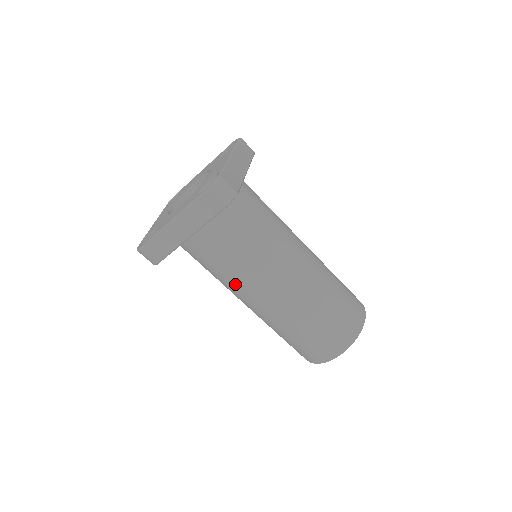
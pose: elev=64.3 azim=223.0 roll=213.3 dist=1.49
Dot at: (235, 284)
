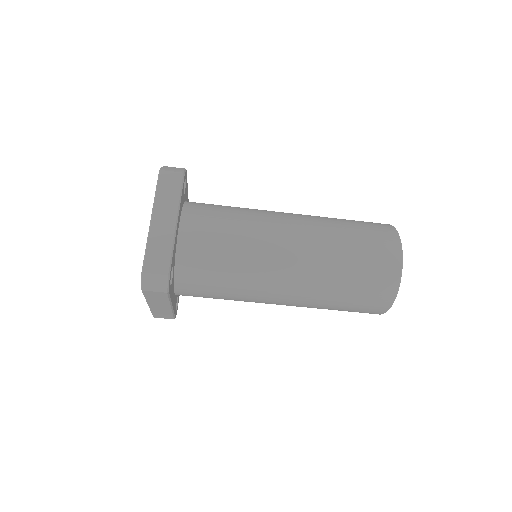
Dot at: occluded
